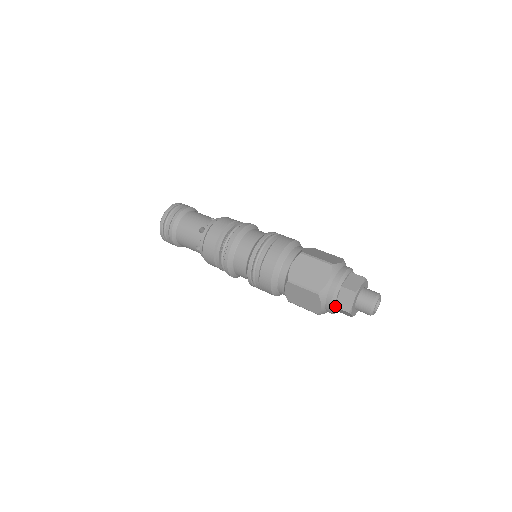
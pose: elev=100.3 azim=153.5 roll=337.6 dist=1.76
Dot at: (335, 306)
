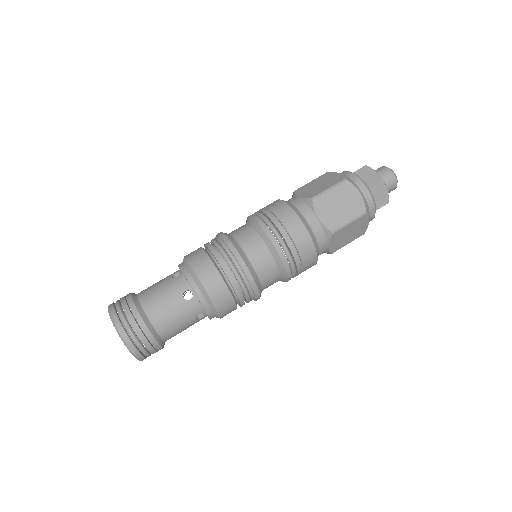
Dot at: occluded
